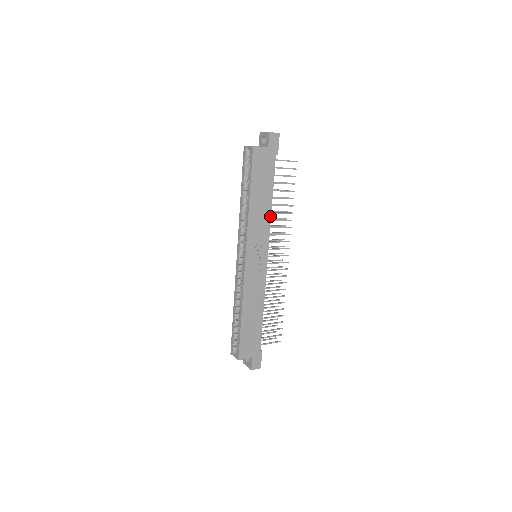
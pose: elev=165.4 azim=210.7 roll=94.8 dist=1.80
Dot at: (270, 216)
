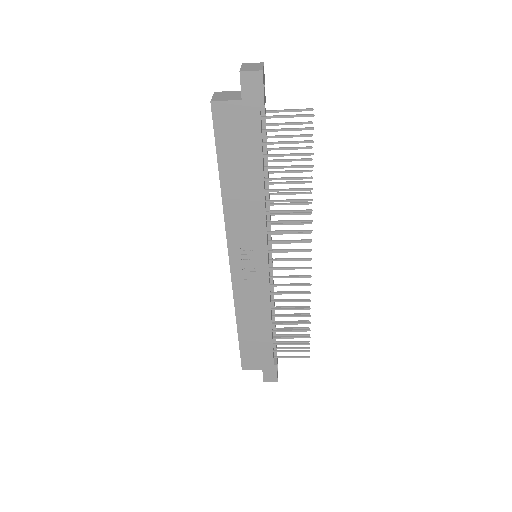
Dot at: (264, 208)
